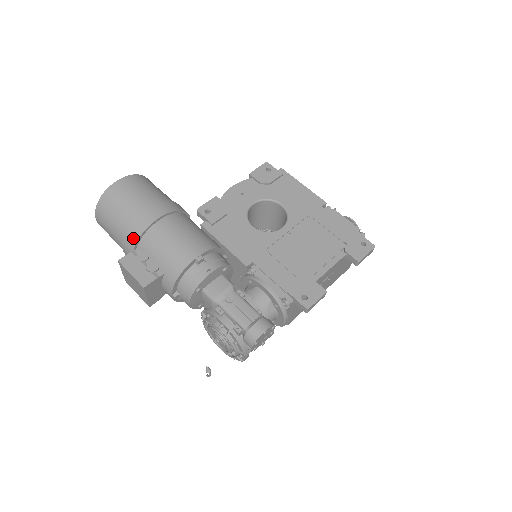
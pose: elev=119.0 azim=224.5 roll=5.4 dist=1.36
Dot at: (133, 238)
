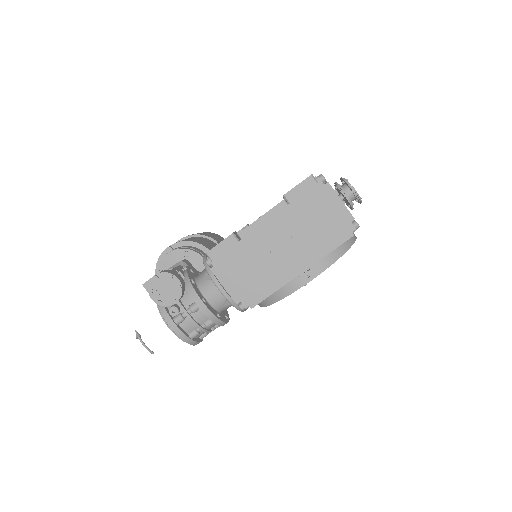
Dot at: occluded
